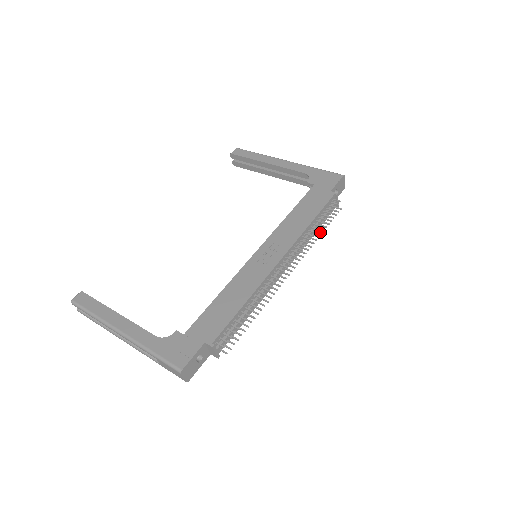
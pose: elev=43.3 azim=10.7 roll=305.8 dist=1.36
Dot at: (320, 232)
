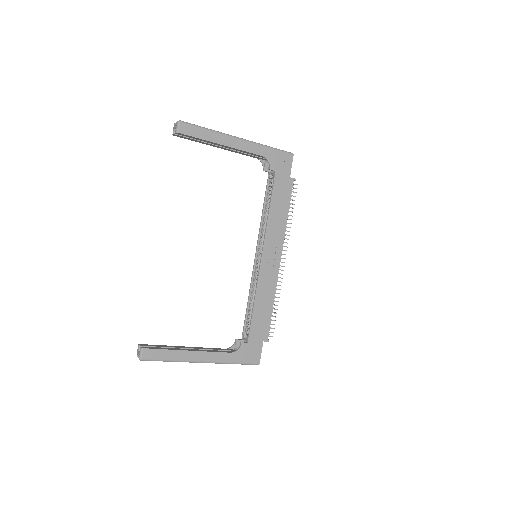
Dot at: occluded
